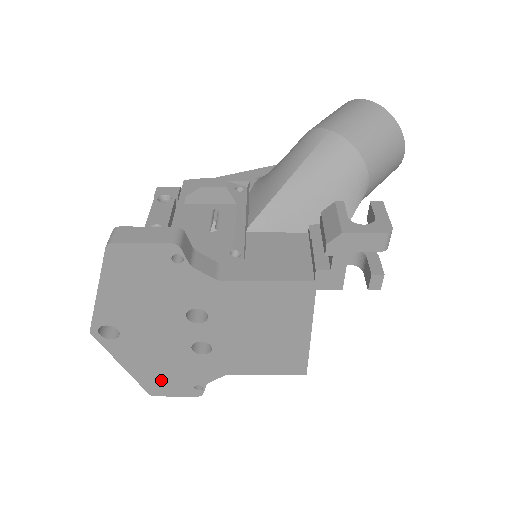
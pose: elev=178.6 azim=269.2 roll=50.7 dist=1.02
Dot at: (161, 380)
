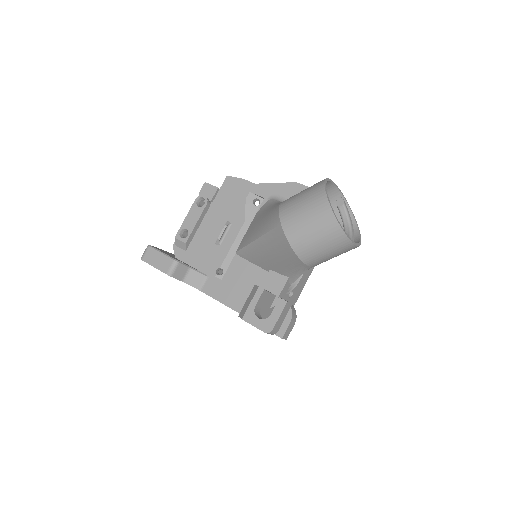
Dot at: occluded
